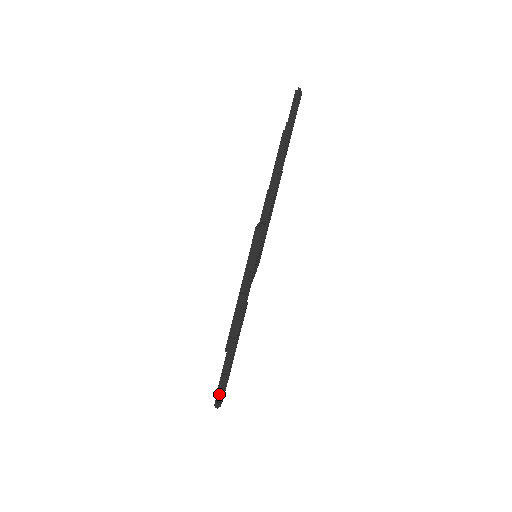
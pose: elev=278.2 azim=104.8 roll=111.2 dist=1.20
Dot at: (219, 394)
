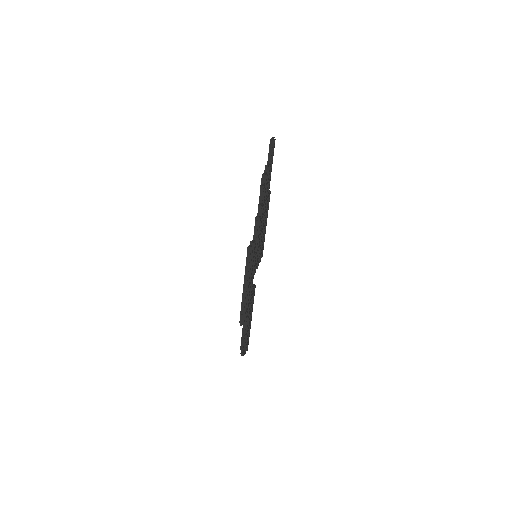
Dot at: (242, 347)
